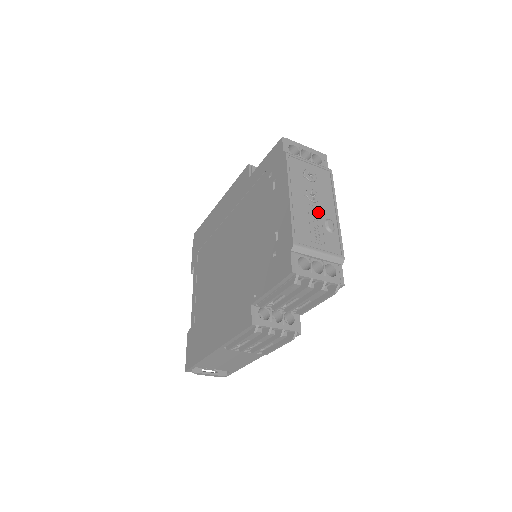
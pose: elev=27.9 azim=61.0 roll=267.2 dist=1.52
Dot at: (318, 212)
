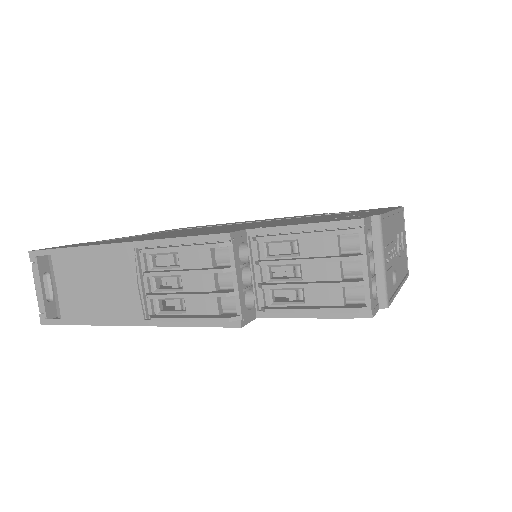
Dot at: (395, 257)
